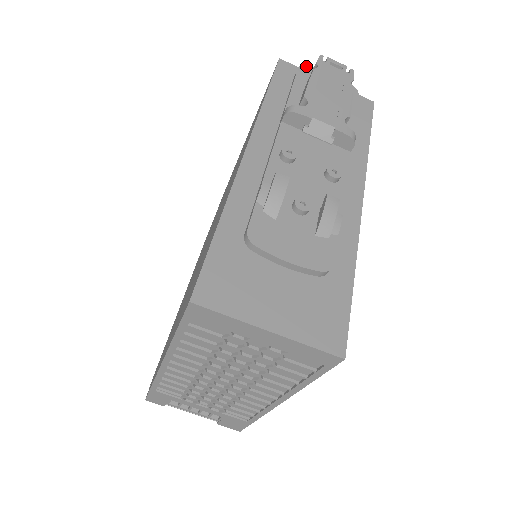
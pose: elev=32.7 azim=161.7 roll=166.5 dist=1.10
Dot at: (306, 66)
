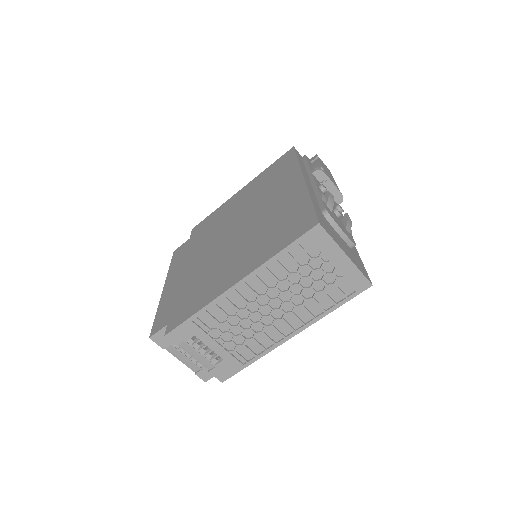
Dot at: (307, 157)
